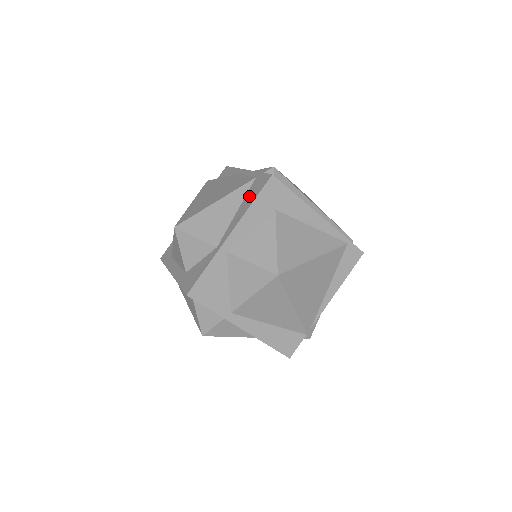
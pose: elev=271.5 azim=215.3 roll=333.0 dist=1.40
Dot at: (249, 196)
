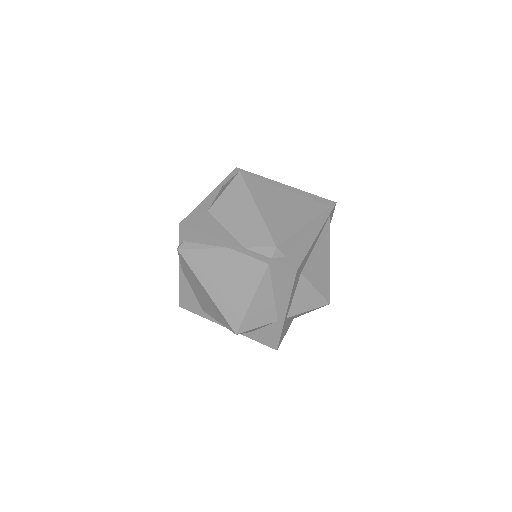
Dot at: (279, 284)
